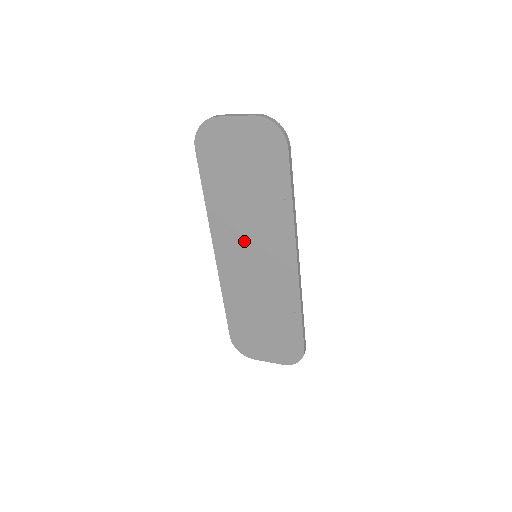
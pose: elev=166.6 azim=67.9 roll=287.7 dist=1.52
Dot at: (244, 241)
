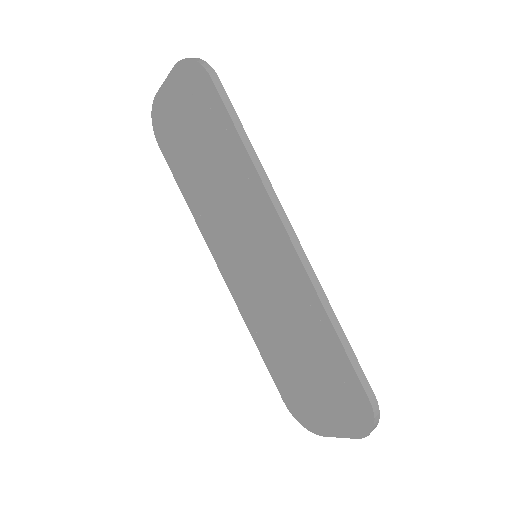
Dot at: (234, 238)
